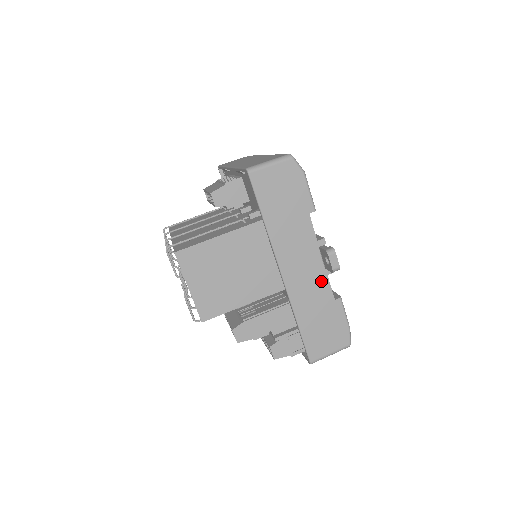
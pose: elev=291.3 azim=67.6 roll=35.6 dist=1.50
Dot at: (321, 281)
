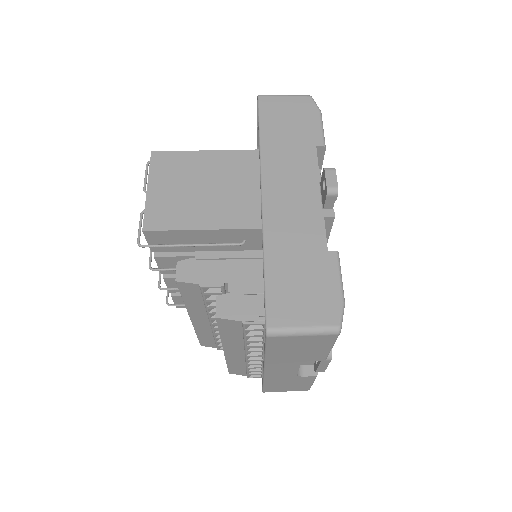
Dot at: (313, 221)
